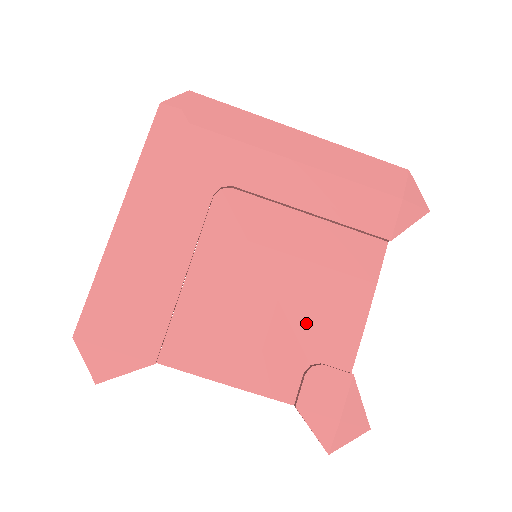
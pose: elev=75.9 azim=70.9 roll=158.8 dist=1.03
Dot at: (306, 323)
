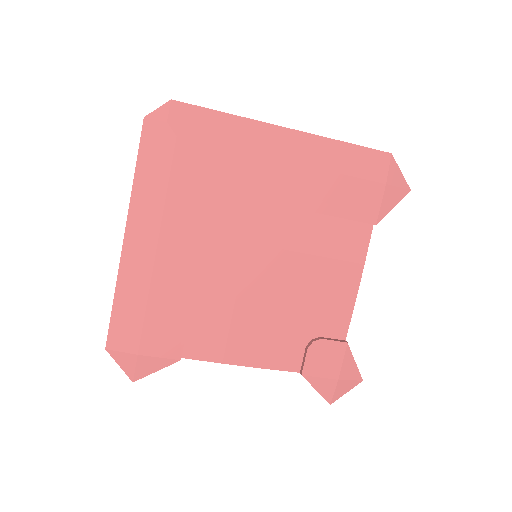
Dot at: (305, 306)
